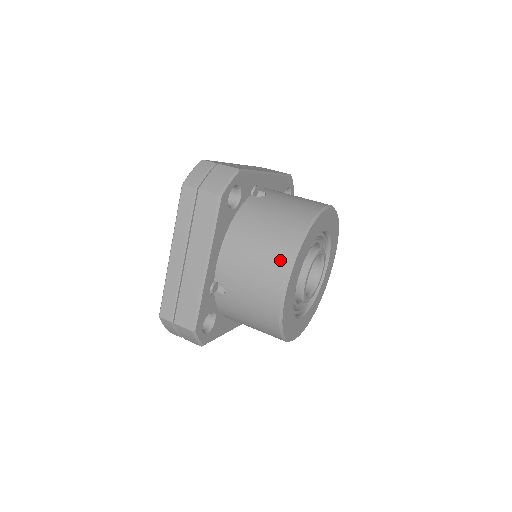
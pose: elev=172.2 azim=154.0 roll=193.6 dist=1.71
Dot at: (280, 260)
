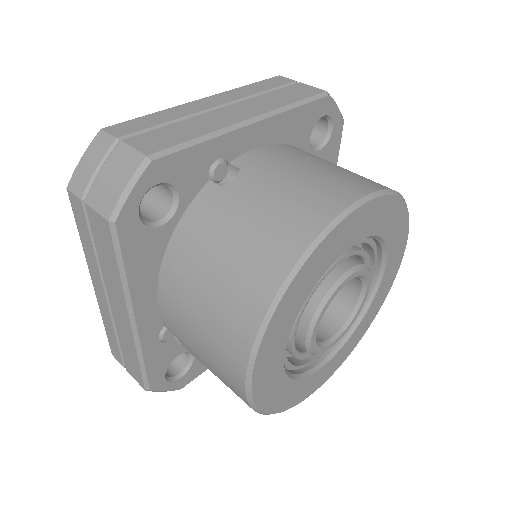
Dot at: (234, 338)
